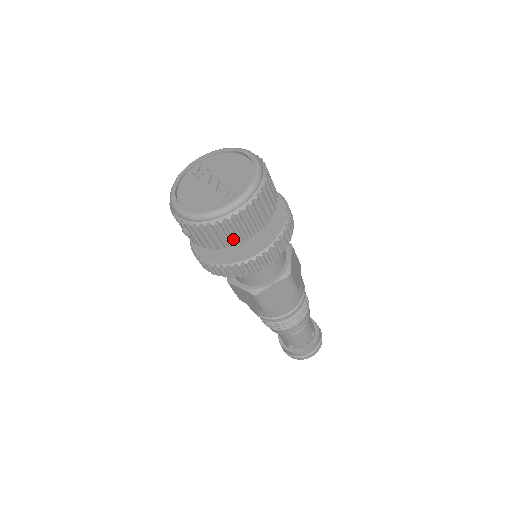
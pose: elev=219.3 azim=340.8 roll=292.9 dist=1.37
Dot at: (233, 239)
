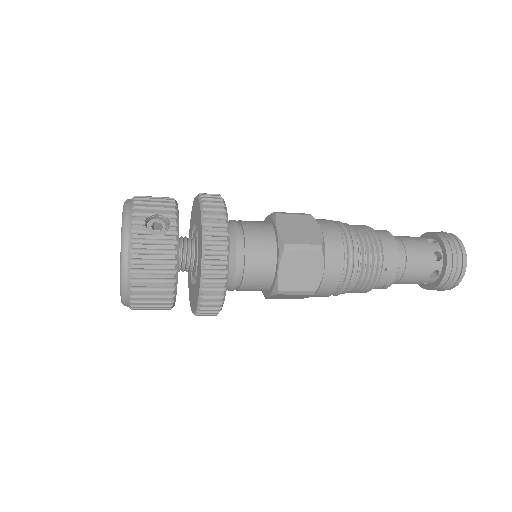
Dot at: occluded
